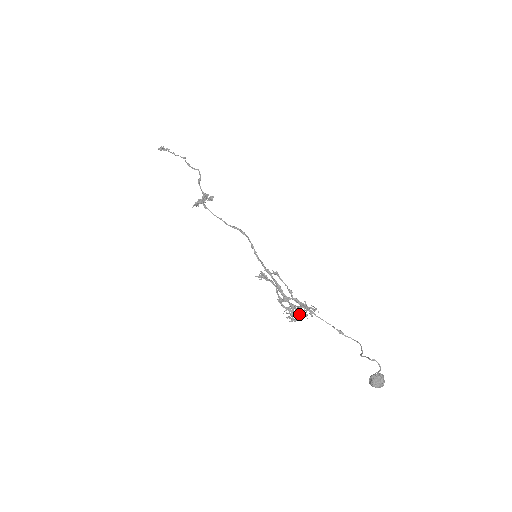
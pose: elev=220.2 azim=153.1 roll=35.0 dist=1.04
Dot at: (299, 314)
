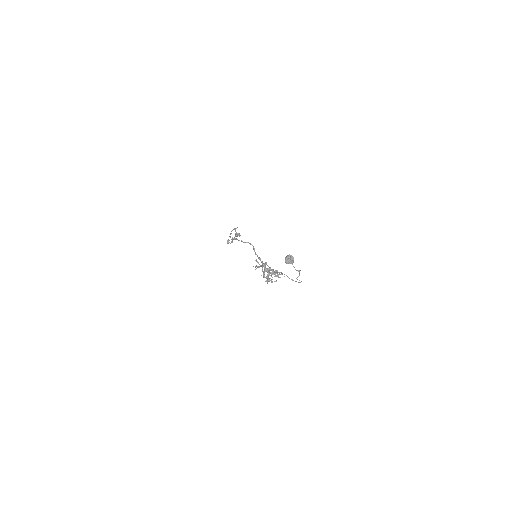
Dot at: occluded
